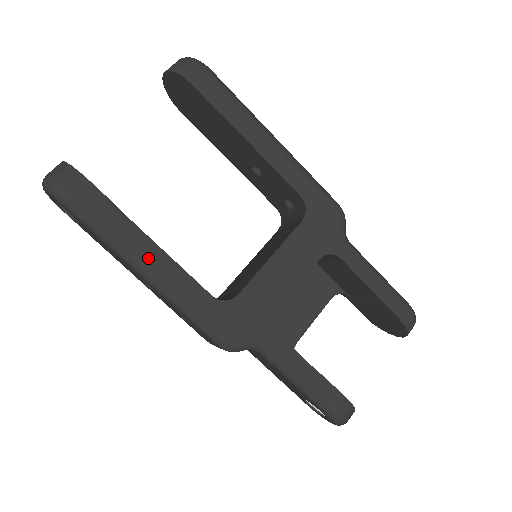
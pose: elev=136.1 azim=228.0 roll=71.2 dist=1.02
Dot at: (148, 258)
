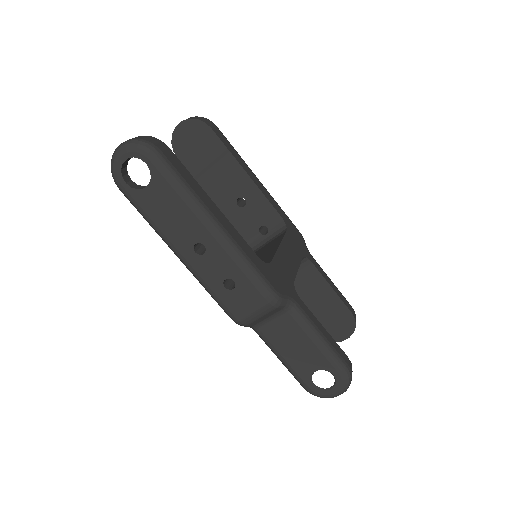
Dot at: (216, 214)
